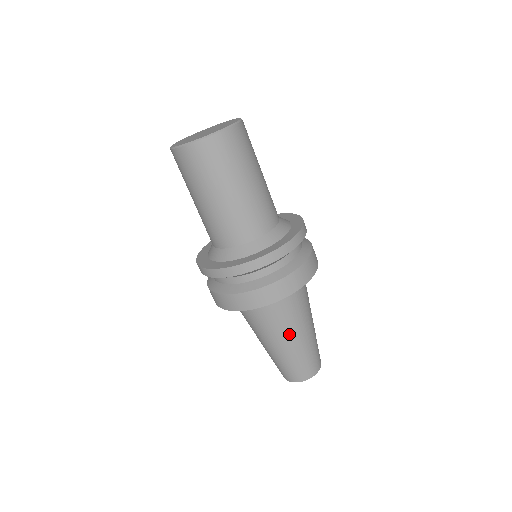
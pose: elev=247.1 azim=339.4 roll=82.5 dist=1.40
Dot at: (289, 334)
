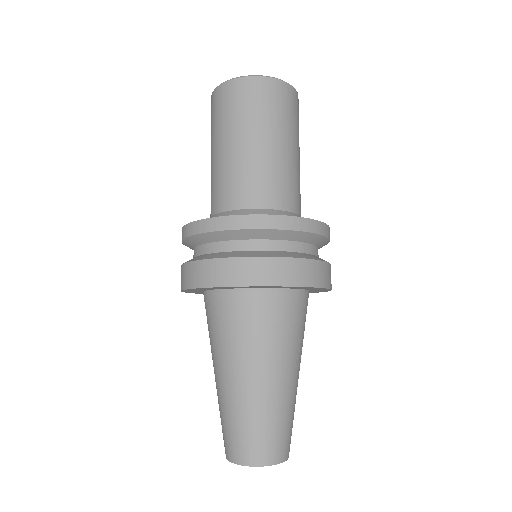
Dot at: (274, 365)
